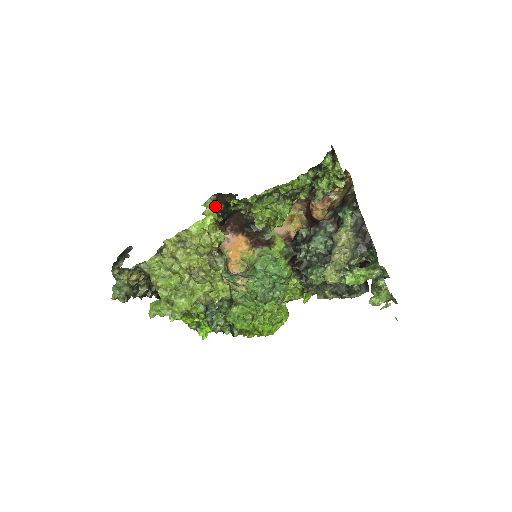
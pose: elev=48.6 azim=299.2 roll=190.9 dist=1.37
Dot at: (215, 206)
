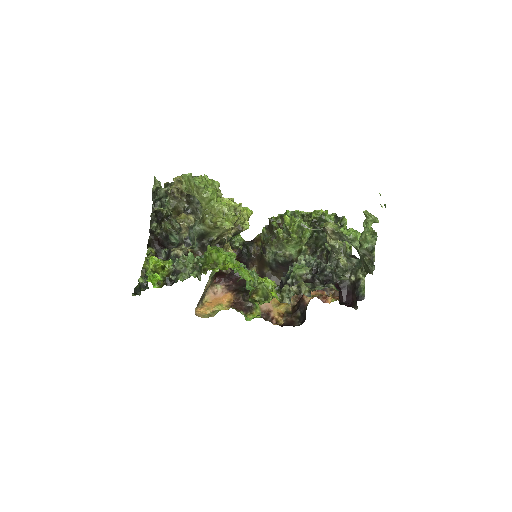
Dot at: (244, 240)
